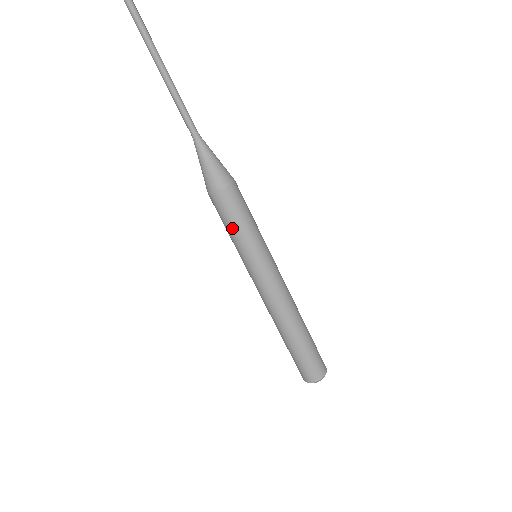
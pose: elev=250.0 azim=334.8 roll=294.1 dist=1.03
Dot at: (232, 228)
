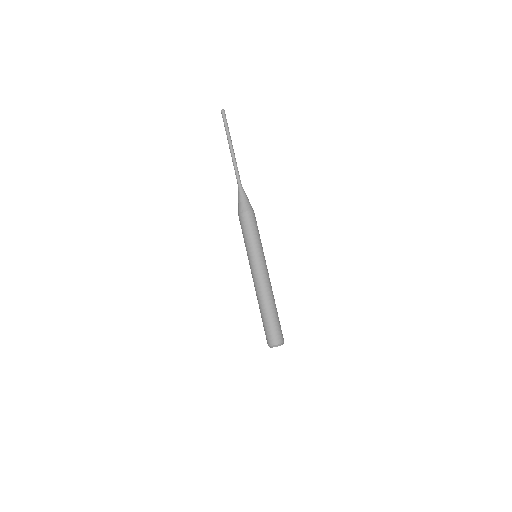
Dot at: (252, 233)
